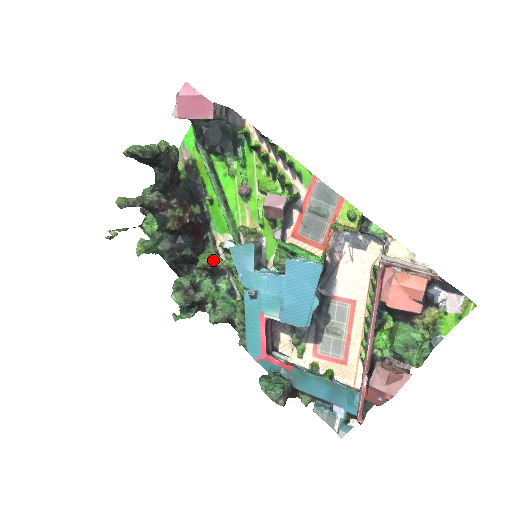
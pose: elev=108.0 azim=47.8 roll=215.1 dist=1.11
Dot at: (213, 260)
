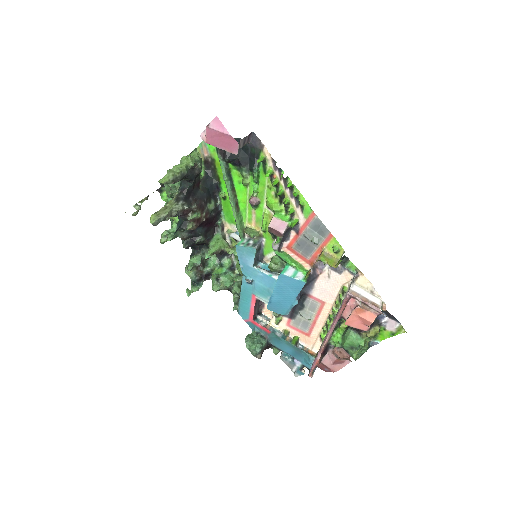
Dot at: (221, 247)
